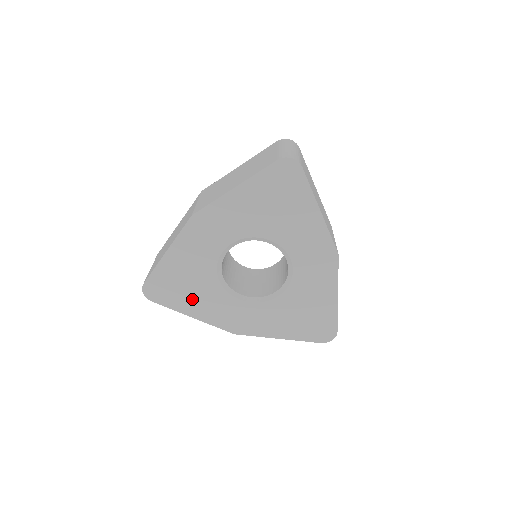
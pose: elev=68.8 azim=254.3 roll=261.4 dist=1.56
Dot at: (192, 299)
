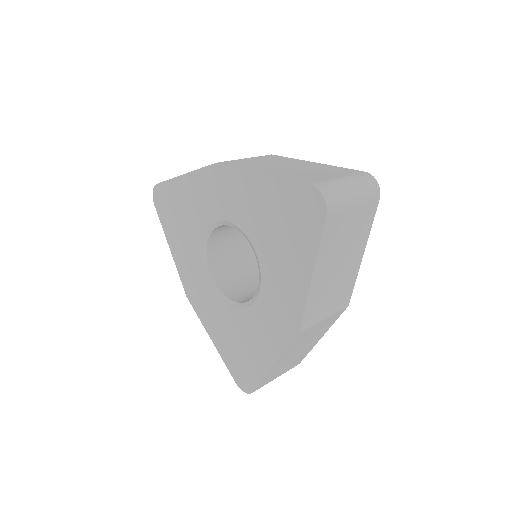
Dot at: (178, 234)
